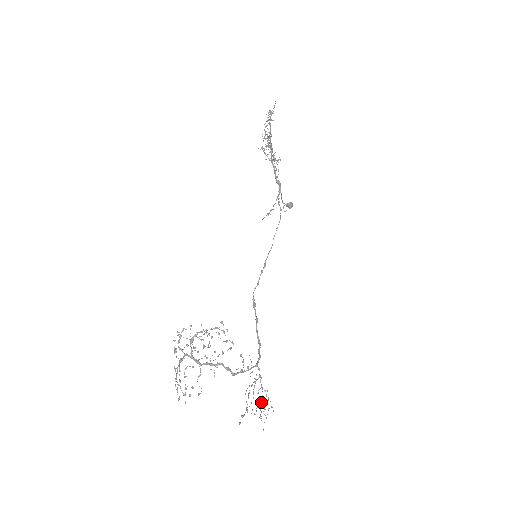
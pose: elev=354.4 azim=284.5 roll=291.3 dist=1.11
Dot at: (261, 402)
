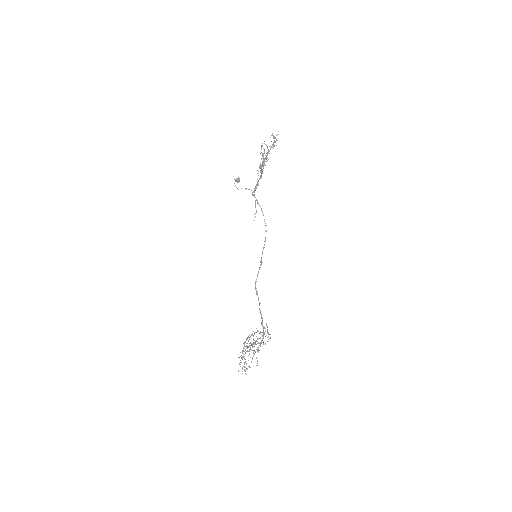
Dot at: occluded
